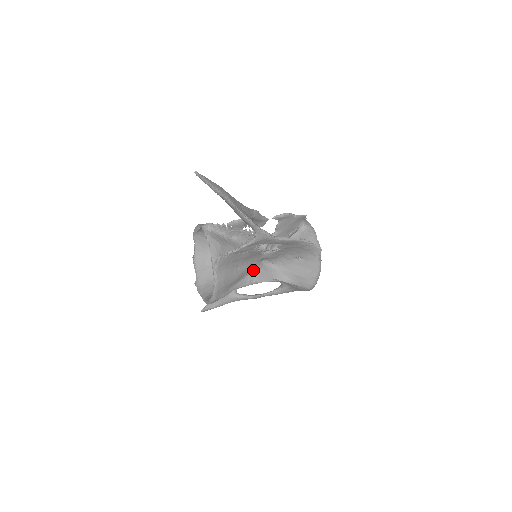
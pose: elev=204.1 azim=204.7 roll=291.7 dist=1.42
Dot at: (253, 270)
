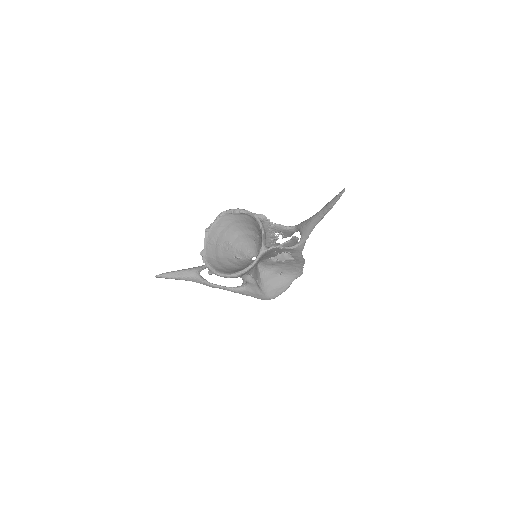
Dot at: (255, 266)
